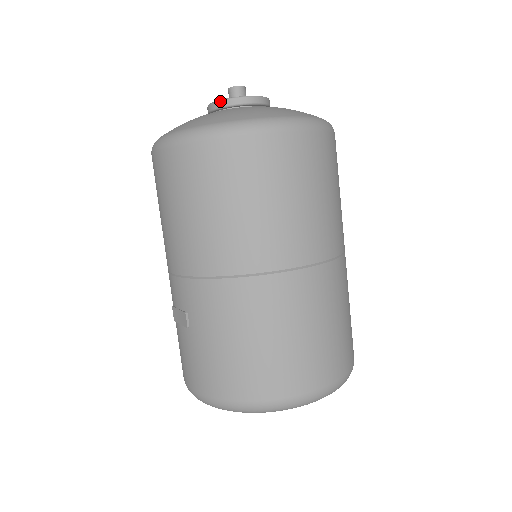
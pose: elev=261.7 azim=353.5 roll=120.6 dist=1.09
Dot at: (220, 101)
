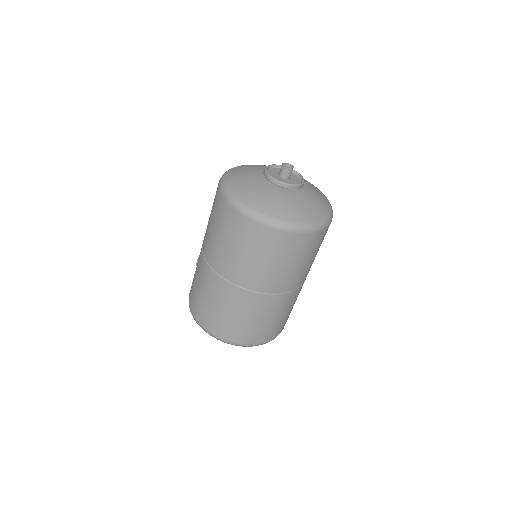
Dot at: (265, 172)
